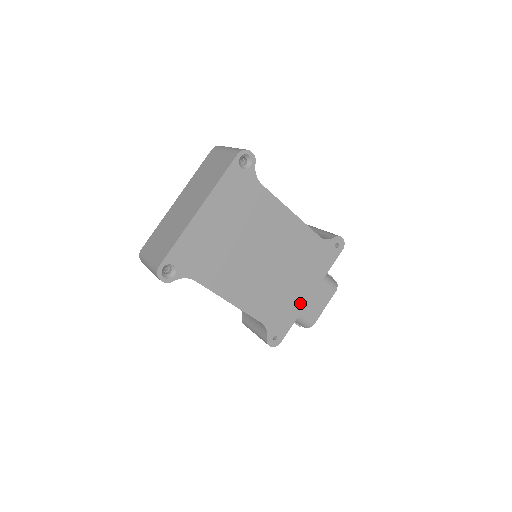
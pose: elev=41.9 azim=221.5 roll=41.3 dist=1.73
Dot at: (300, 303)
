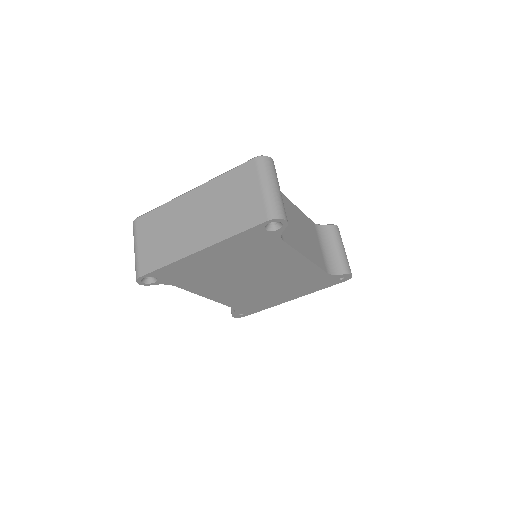
Dot at: (278, 302)
